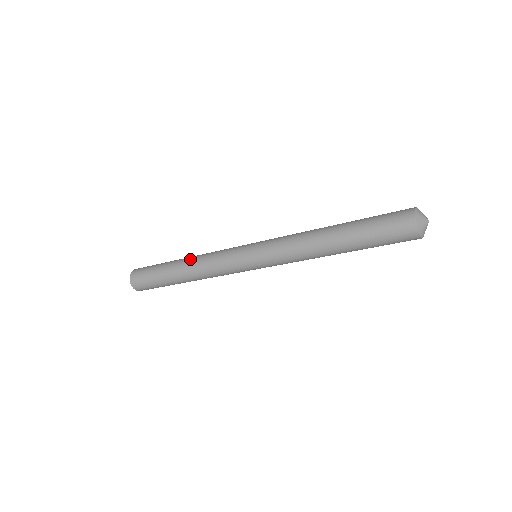
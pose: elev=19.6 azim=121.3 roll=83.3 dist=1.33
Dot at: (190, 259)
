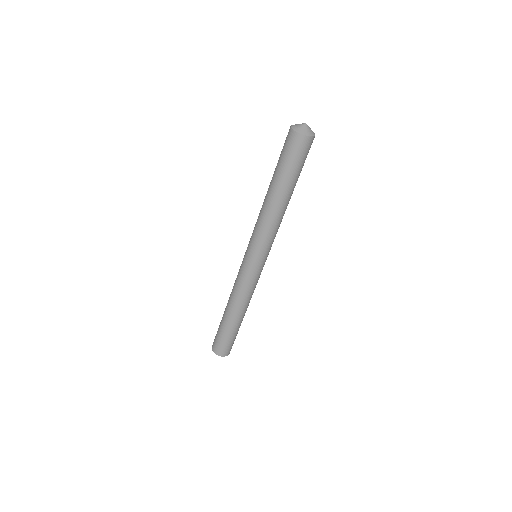
Dot at: occluded
